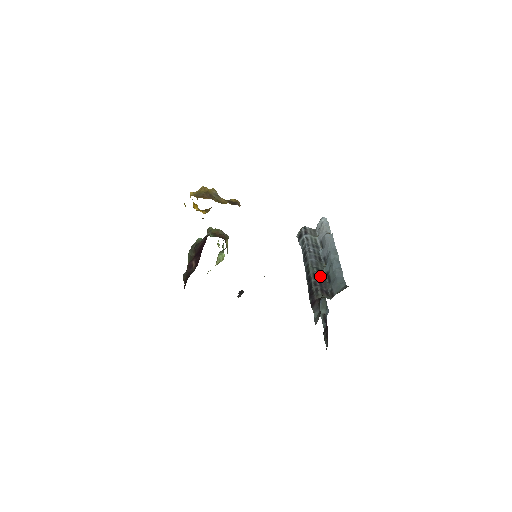
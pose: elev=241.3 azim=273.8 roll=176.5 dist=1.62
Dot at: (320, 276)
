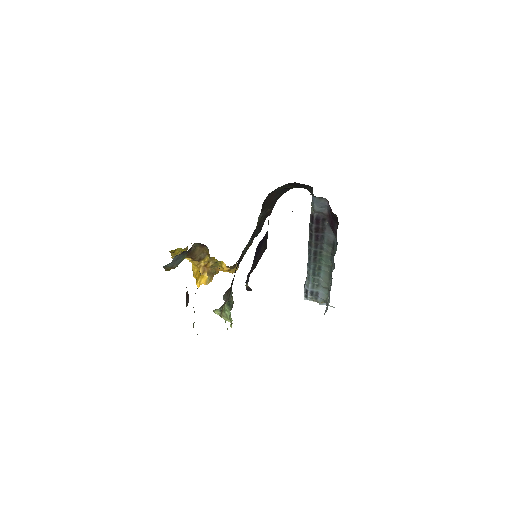
Dot at: occluded
